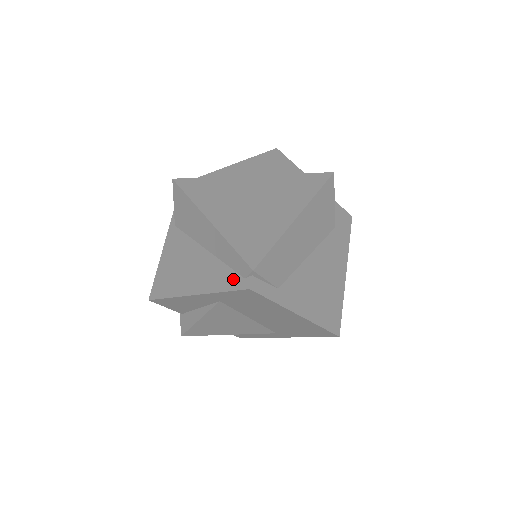
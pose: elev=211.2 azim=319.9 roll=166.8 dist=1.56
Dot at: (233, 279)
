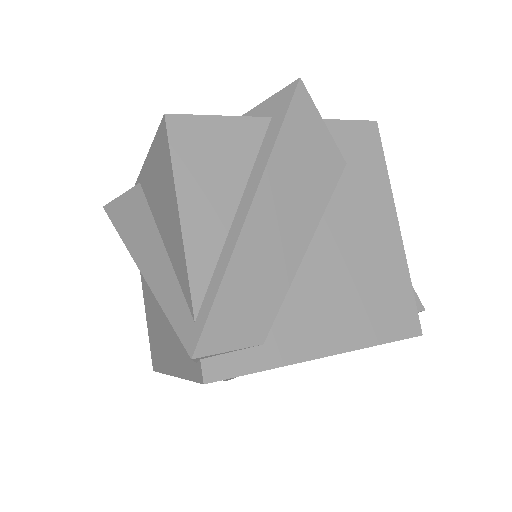
Dot at: (189, 361)
